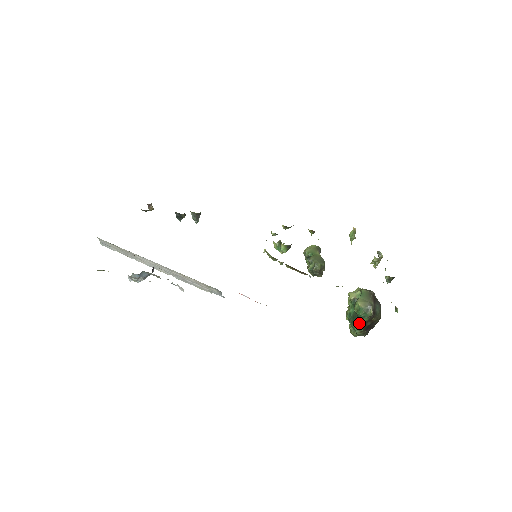
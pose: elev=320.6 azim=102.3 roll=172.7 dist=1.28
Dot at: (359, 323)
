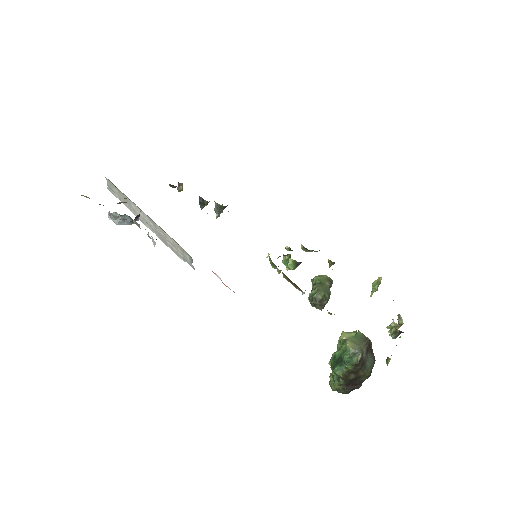
Dot at: (341, 370)
